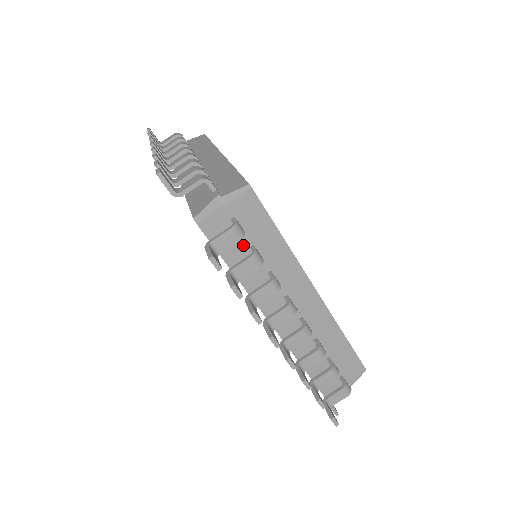
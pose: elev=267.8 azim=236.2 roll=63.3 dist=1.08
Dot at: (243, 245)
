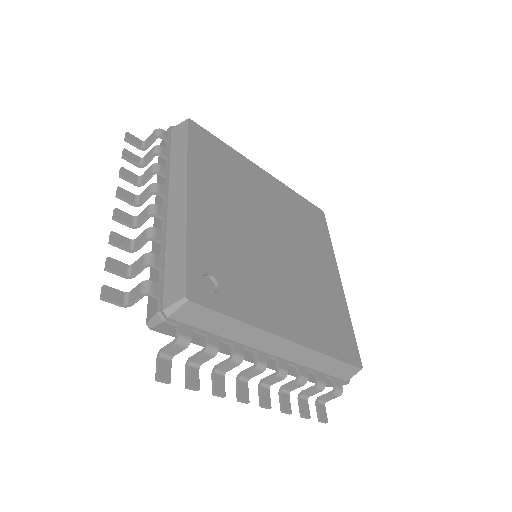
Dot at: (198, 335)
